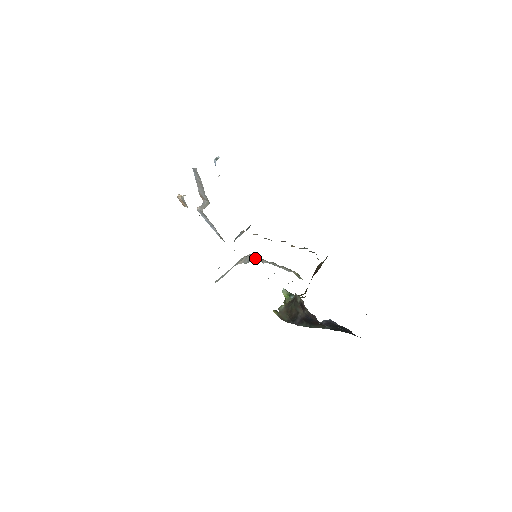
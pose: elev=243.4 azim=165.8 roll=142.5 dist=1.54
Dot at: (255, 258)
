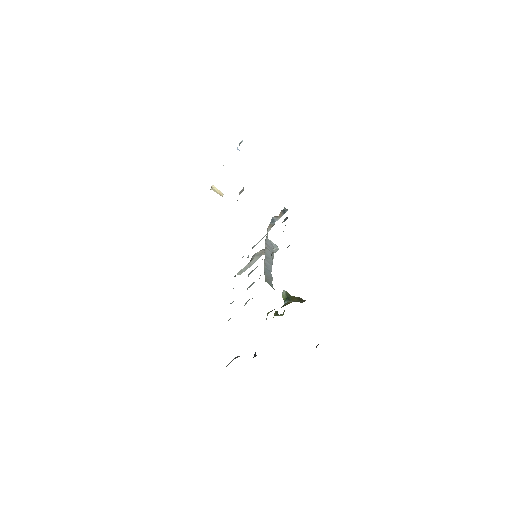
Dot at: occluded
